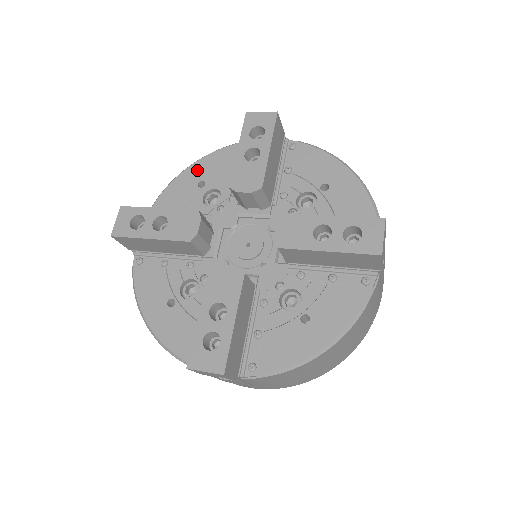
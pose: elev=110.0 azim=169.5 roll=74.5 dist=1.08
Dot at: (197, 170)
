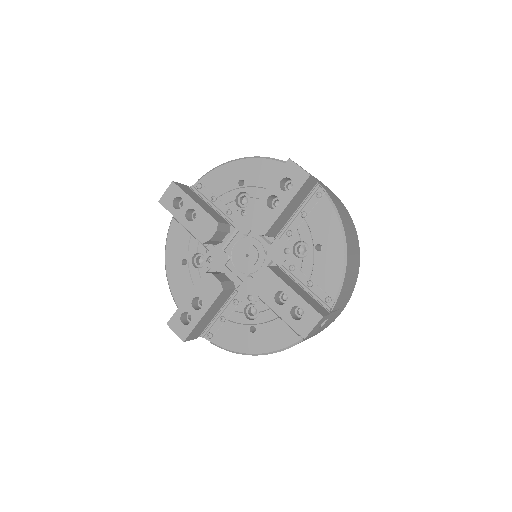
Dot at: (172, 260)
